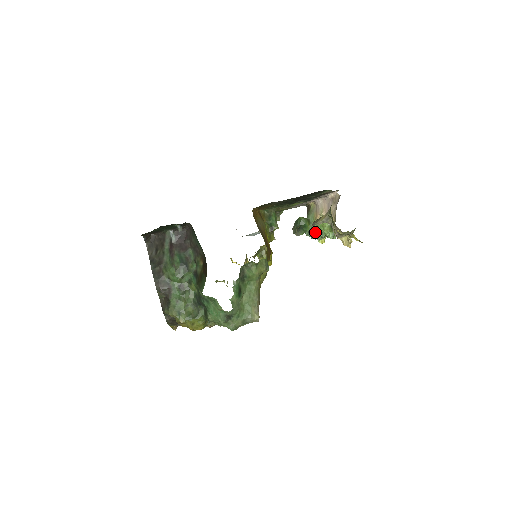
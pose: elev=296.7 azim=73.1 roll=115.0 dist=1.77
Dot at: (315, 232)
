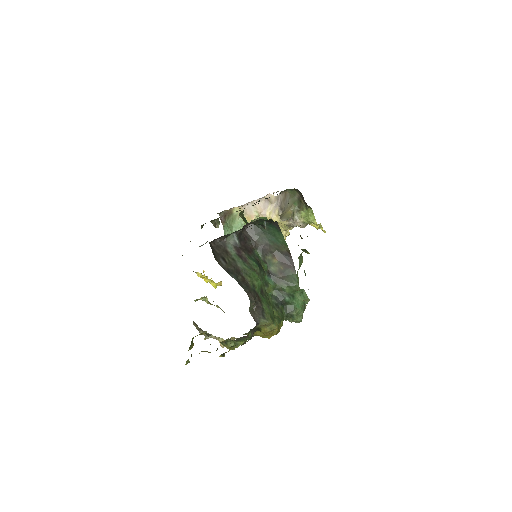
Dot at: occluded
